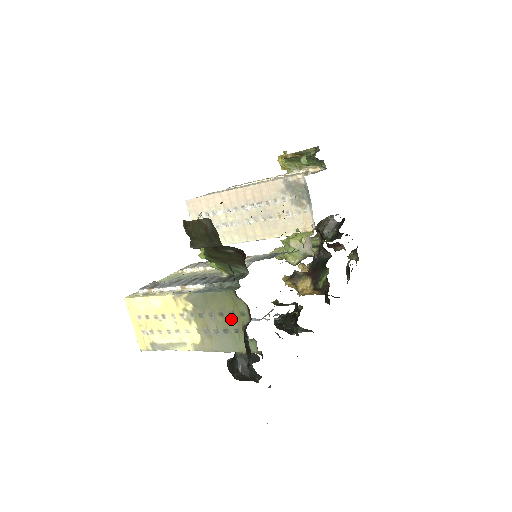
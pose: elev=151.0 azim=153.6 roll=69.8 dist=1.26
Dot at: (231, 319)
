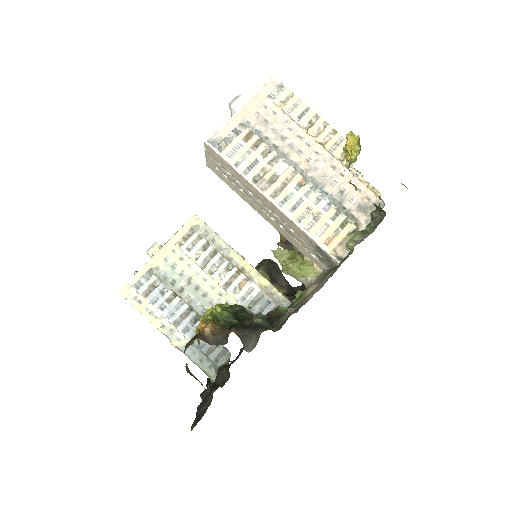
Dot at: occluded
